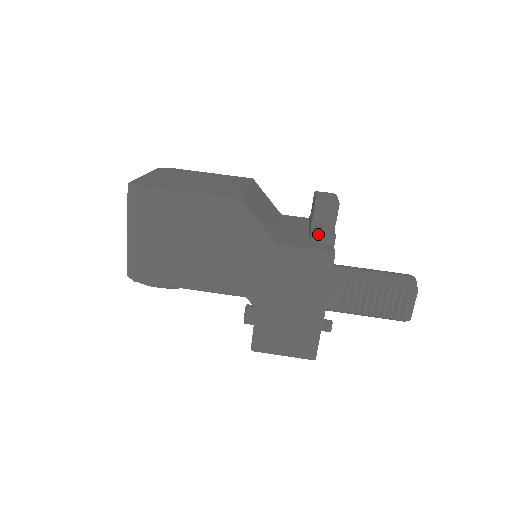
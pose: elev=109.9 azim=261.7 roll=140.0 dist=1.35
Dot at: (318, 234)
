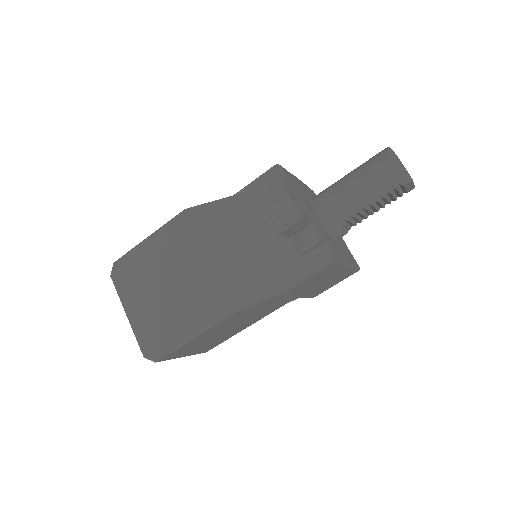
Dot at: (306, 251)
